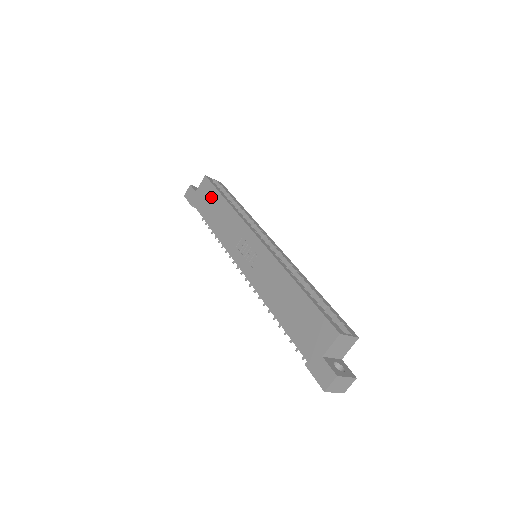
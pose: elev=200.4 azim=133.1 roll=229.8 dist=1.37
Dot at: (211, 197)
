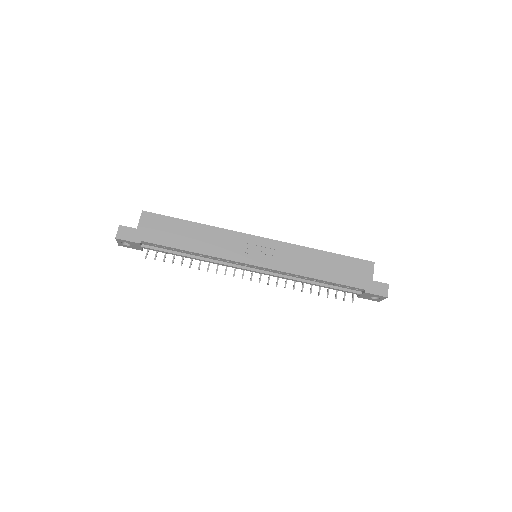
Dot at: (170, 226)
